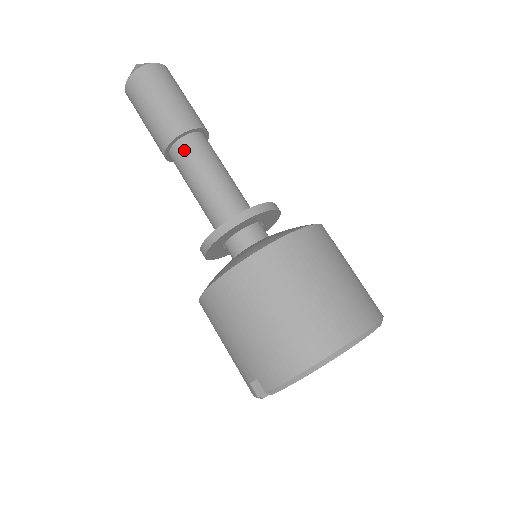
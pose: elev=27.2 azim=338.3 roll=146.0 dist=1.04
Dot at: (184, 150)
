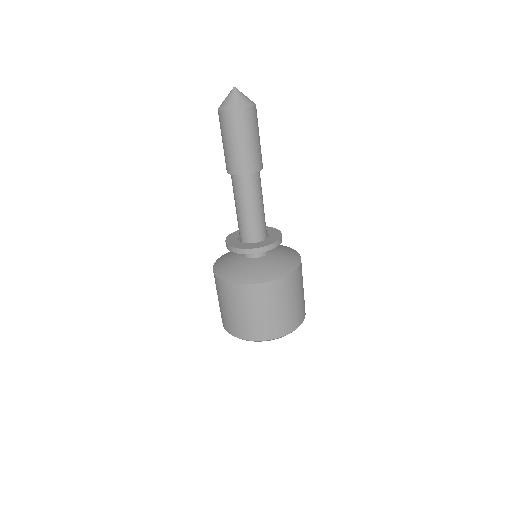
Dot at: (237, 183)
